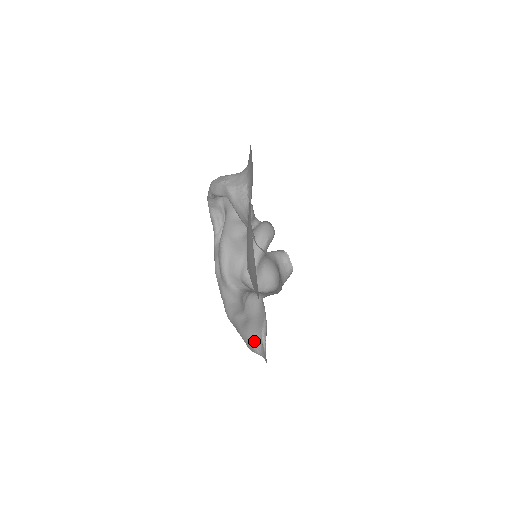
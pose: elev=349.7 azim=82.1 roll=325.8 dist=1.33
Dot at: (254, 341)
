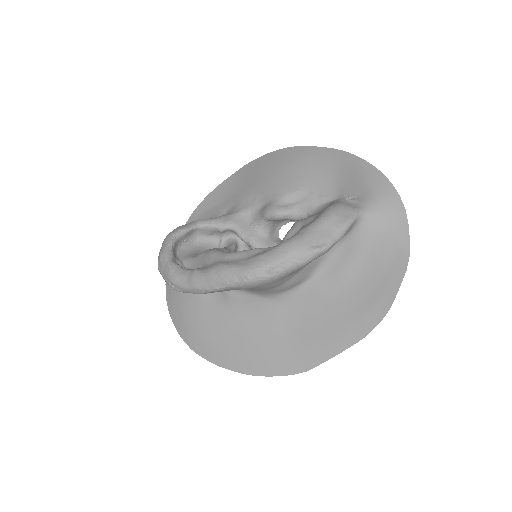
Dot at: (343, 203)
